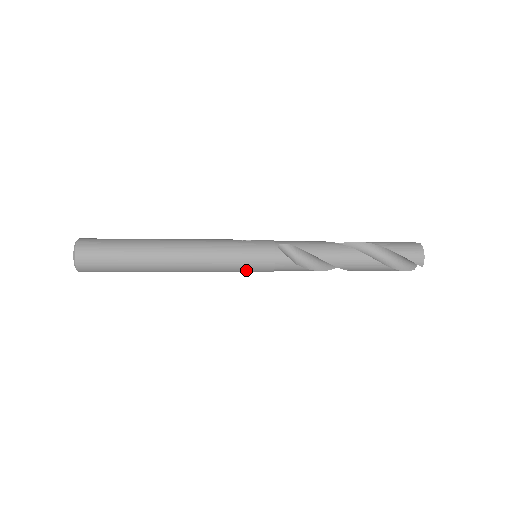
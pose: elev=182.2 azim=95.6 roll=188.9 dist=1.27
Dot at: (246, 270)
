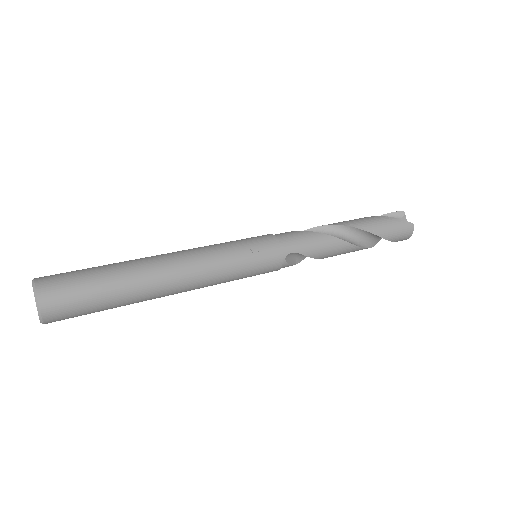
Dot at: occluded
